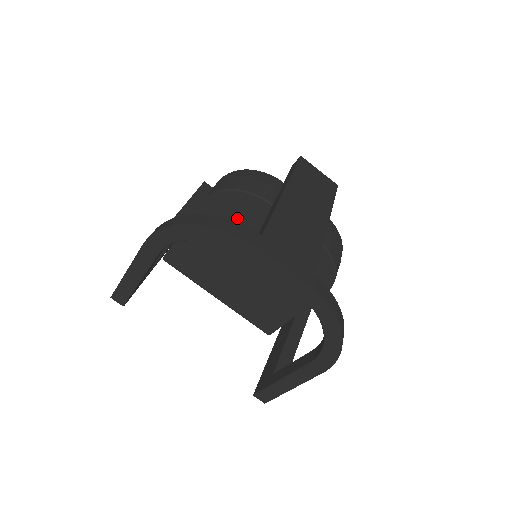
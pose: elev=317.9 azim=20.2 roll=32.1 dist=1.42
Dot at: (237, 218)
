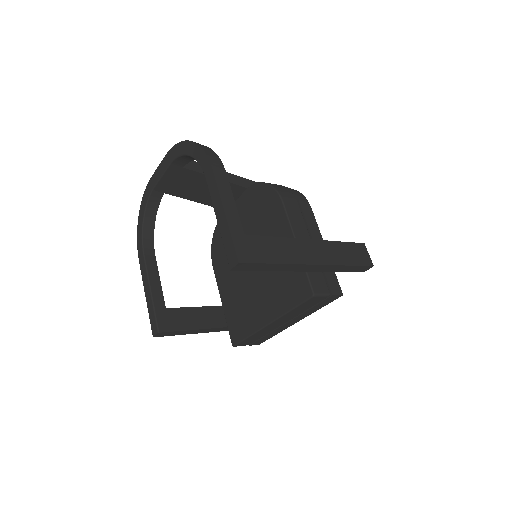
Dot at: occluded
